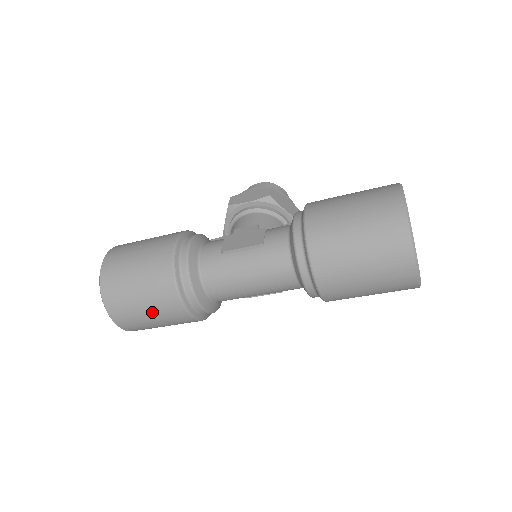
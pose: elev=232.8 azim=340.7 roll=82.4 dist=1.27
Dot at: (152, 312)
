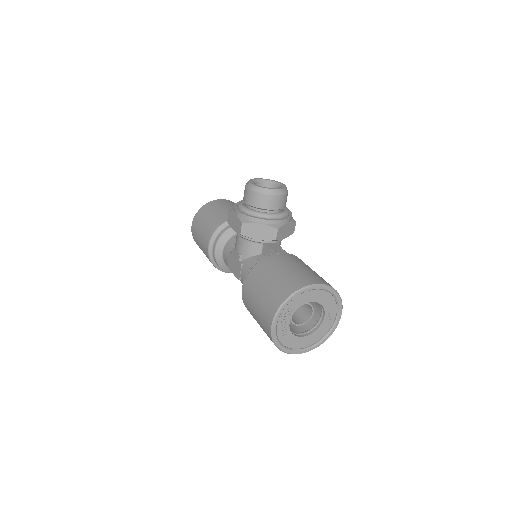
Dot at: occluded
